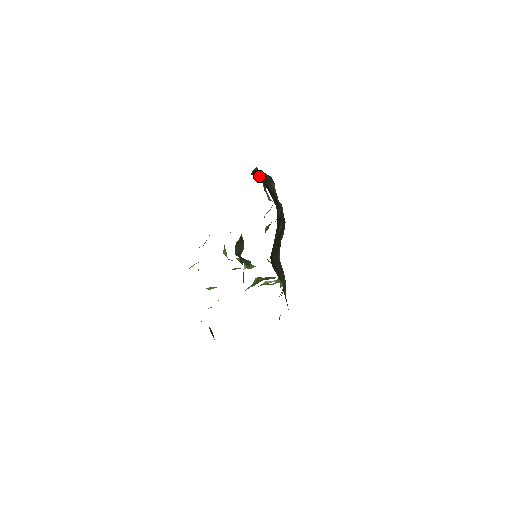
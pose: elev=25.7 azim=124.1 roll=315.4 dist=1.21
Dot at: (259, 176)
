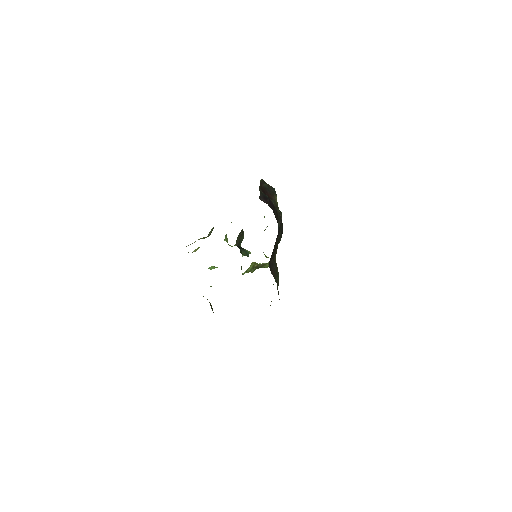
Dot at: (265, 195)
